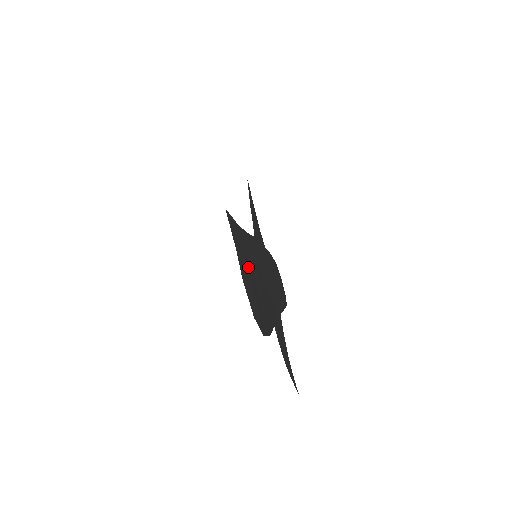
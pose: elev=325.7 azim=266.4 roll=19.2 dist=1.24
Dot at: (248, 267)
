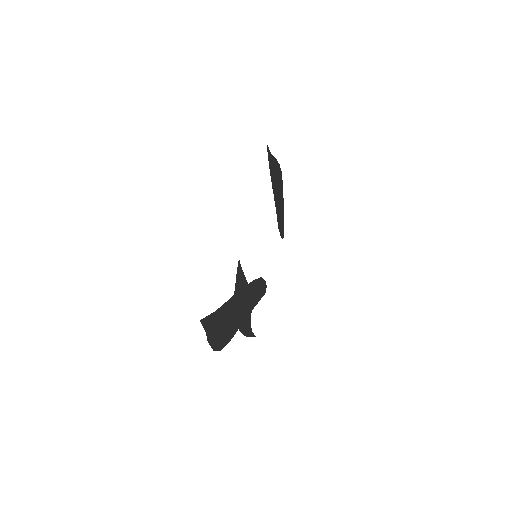
Dot at: (217, 327)
